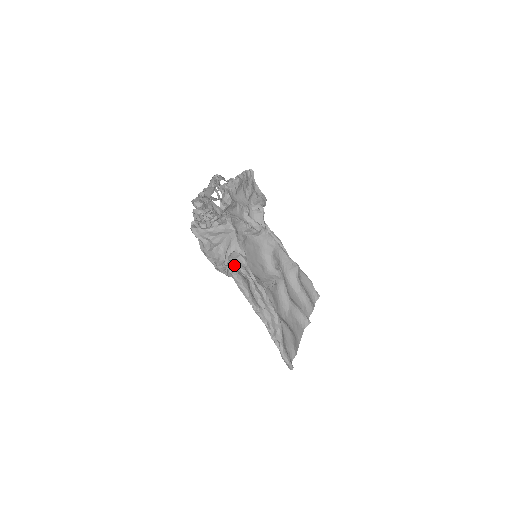
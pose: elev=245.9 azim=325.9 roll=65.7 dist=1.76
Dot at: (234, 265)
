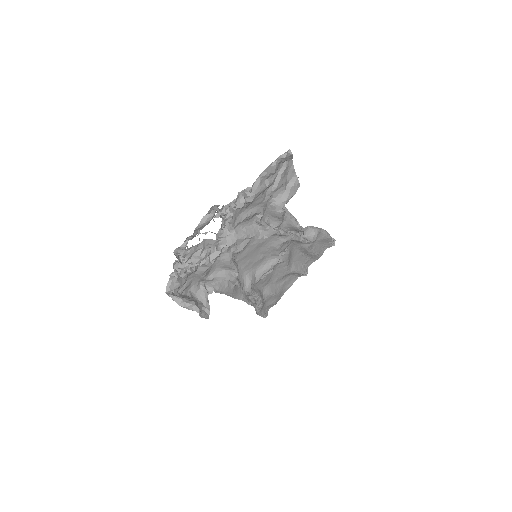
Dot at: occluded
